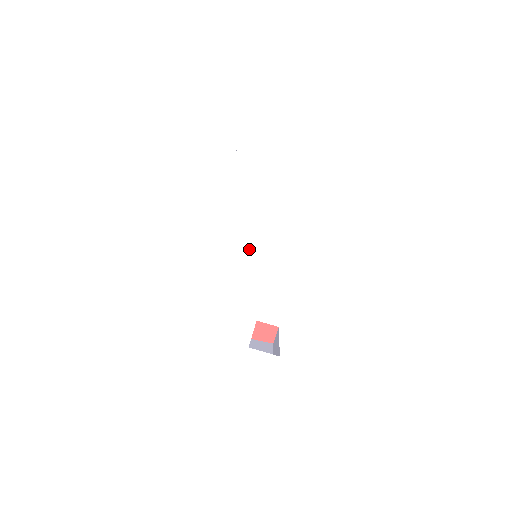
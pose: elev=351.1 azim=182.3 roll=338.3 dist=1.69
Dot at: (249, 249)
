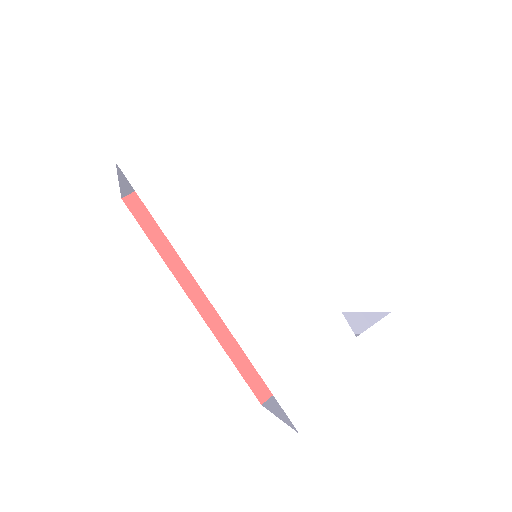
Dot at: (254, 237)
